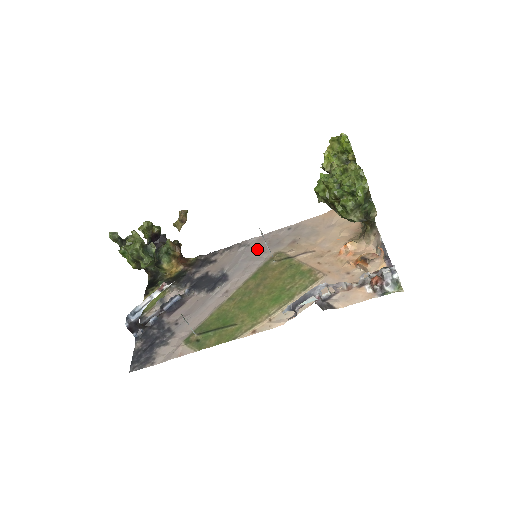
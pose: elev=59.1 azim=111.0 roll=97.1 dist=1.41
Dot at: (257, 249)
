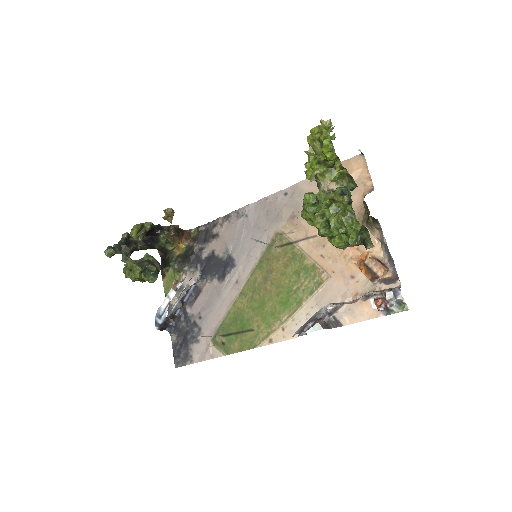
Dot at: (256, 223)
